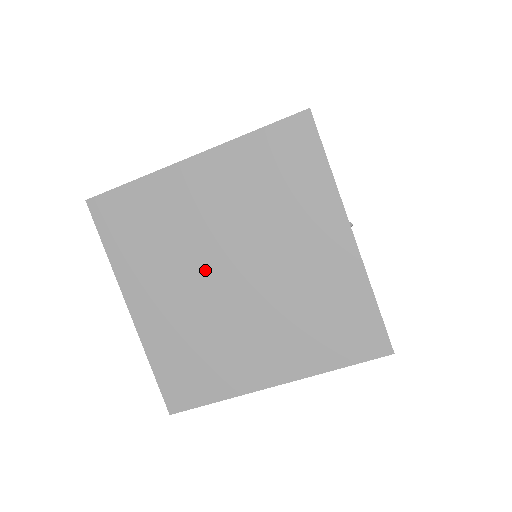
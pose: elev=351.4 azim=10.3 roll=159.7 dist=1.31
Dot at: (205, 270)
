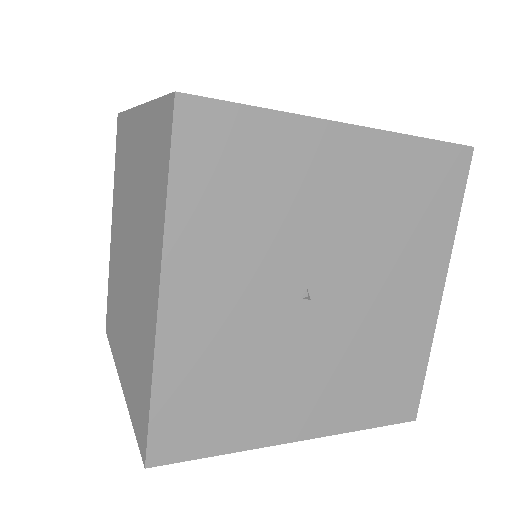
Dot at: (125, 232)
